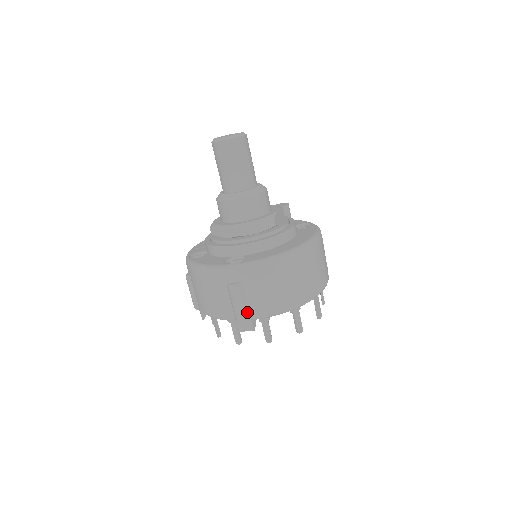
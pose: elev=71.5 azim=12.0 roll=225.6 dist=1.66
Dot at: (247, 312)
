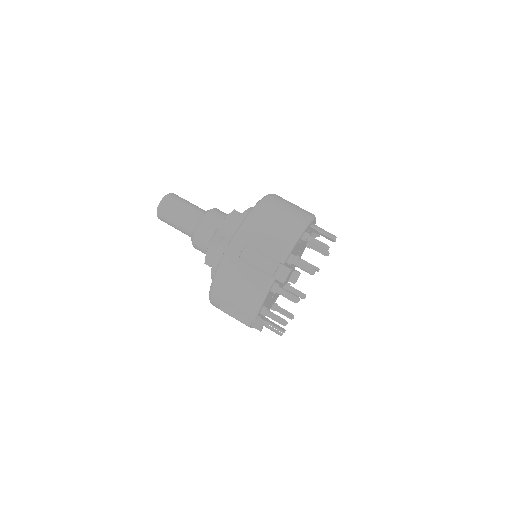
Dot at: (271, 260)
